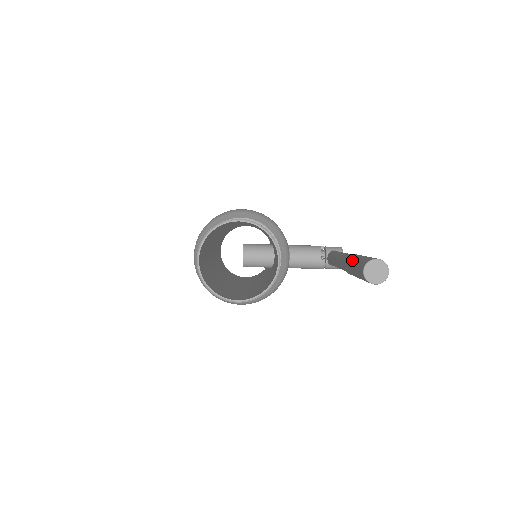
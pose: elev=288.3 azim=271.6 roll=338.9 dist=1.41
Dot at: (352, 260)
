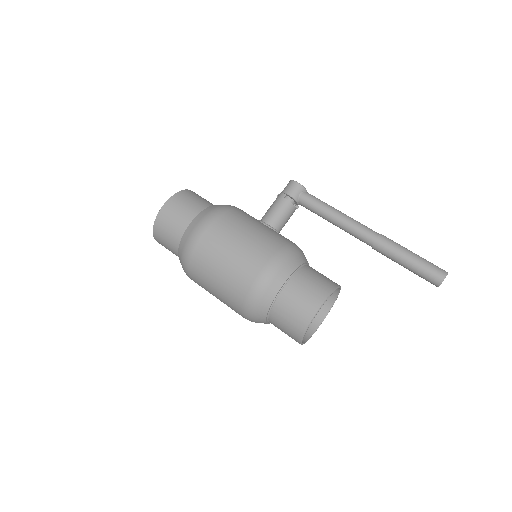
Dot at: (401, 262)
